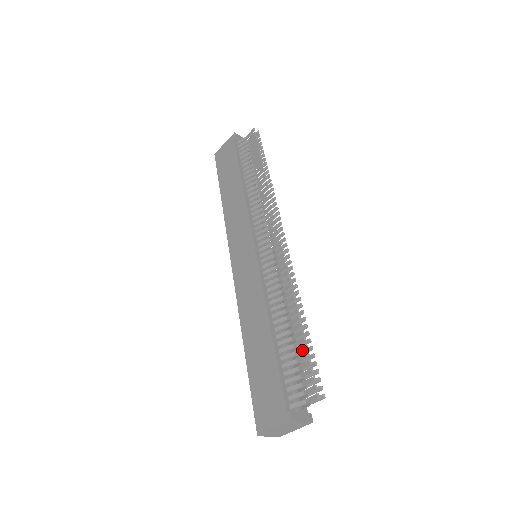
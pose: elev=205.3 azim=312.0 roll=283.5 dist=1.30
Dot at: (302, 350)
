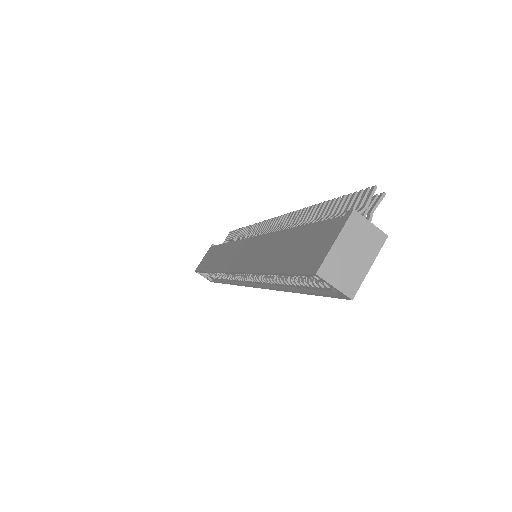
Dot at: (336, 203)
